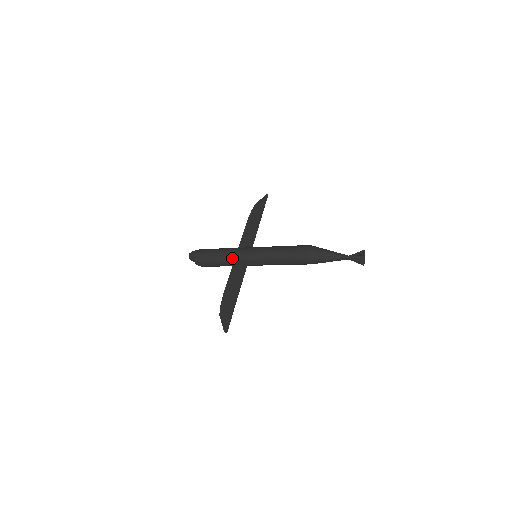
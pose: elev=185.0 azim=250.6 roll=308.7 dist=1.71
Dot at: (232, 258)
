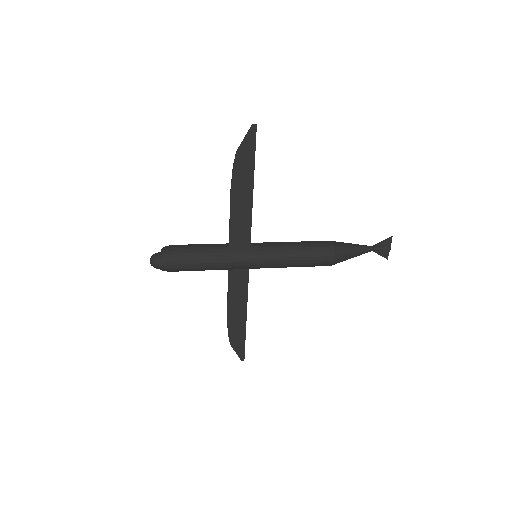
Dot at: occluded
